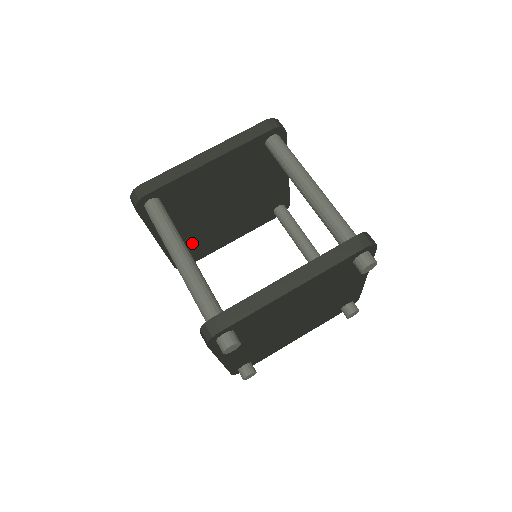
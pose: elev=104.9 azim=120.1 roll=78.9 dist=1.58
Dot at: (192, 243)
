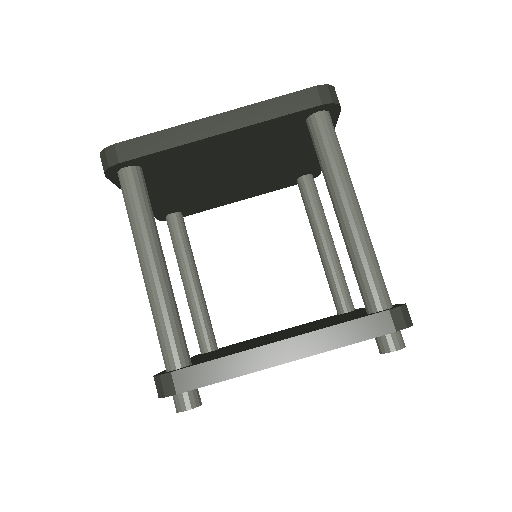
Dot at: (184, 202)
